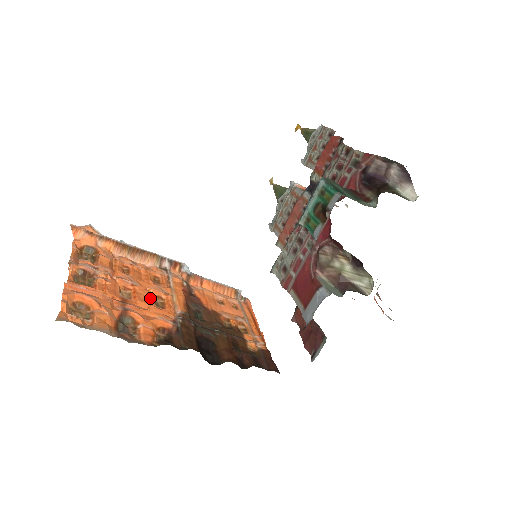
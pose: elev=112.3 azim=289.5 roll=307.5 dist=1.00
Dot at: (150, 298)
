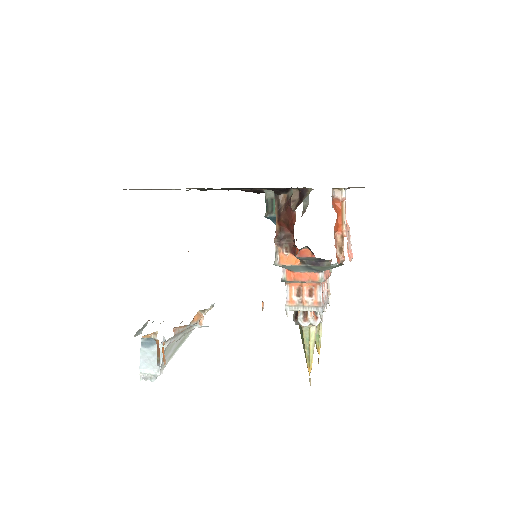
Dot at: occluded
